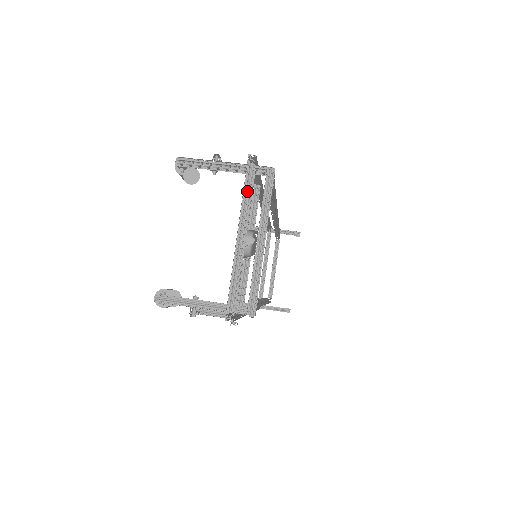
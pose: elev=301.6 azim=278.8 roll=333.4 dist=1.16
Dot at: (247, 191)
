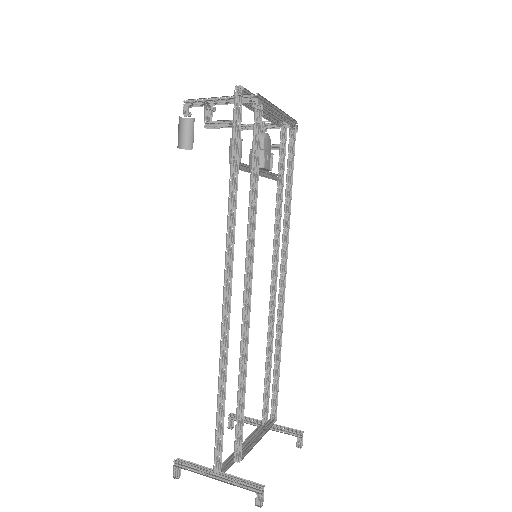
Dot at: occluded
